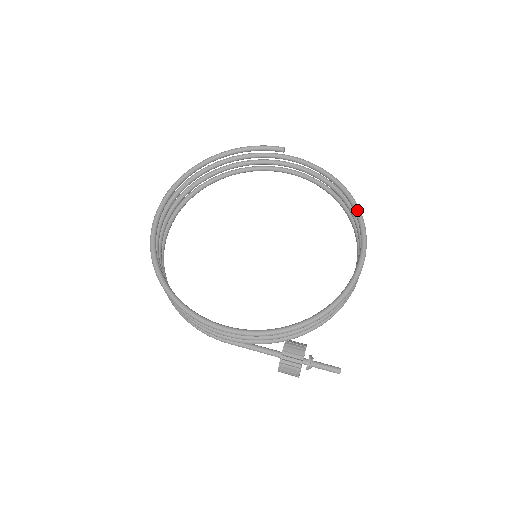
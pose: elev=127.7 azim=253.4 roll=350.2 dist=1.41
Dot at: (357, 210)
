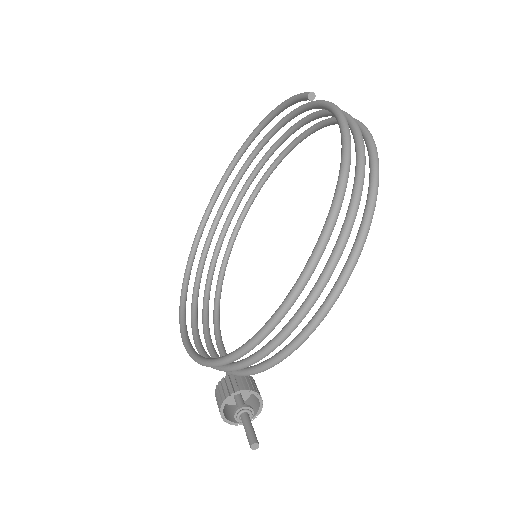
Dot at: (332, 200)
